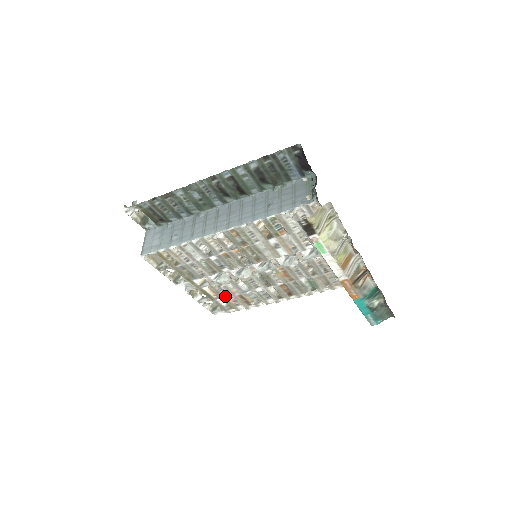
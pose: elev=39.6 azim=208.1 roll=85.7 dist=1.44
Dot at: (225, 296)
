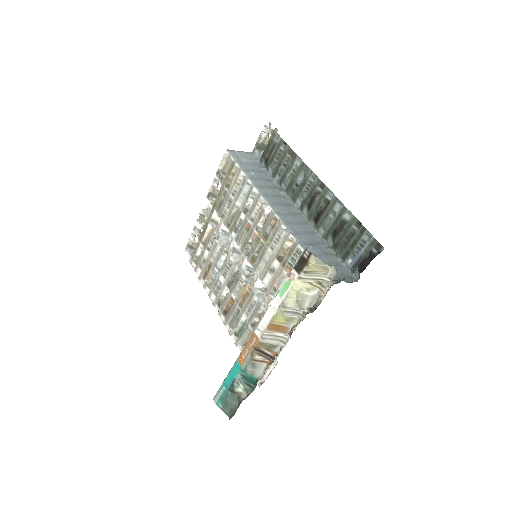
Dot at: (207, 249)
